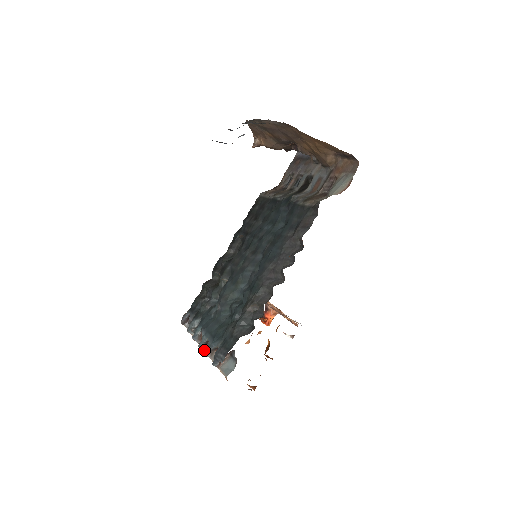
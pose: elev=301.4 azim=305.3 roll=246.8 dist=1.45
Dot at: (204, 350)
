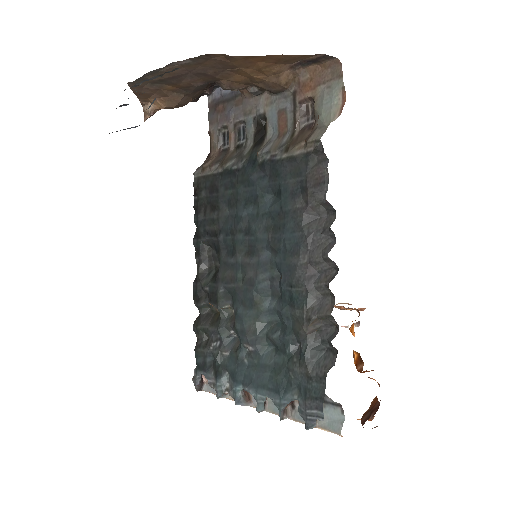
Dot at: (266, 411)
